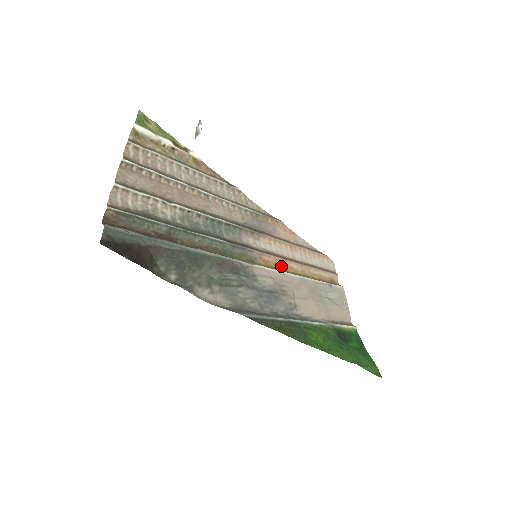
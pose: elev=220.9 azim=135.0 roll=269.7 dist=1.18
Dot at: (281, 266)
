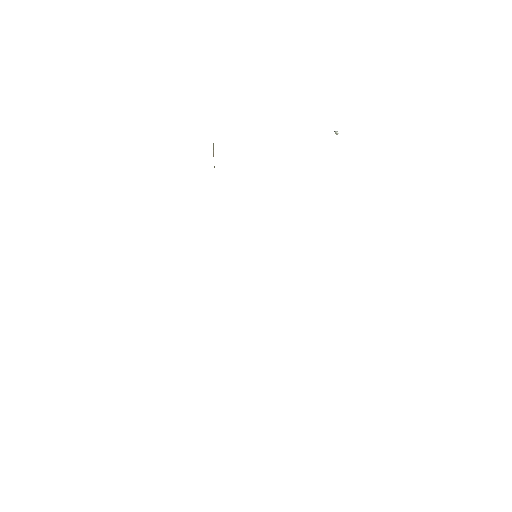
Dot at: occluded
